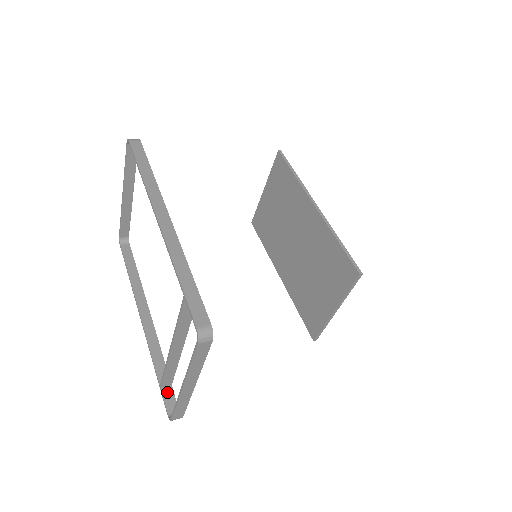
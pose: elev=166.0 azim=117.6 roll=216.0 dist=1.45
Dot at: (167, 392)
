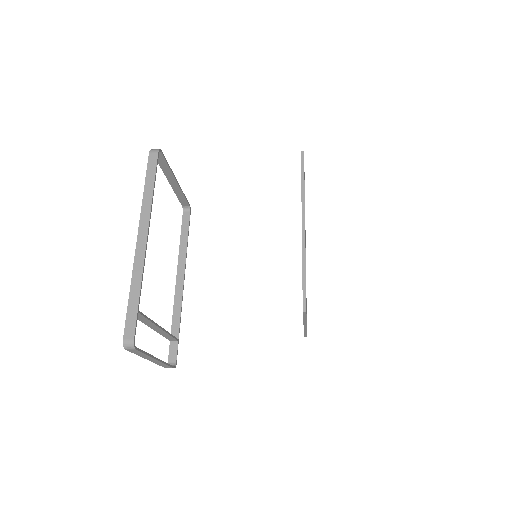
Dot at: (173, 345)
